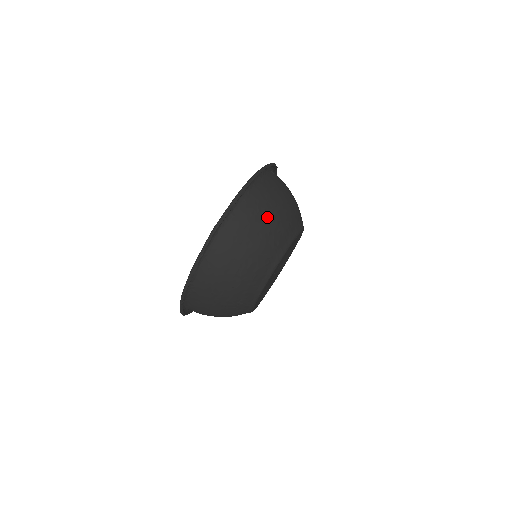
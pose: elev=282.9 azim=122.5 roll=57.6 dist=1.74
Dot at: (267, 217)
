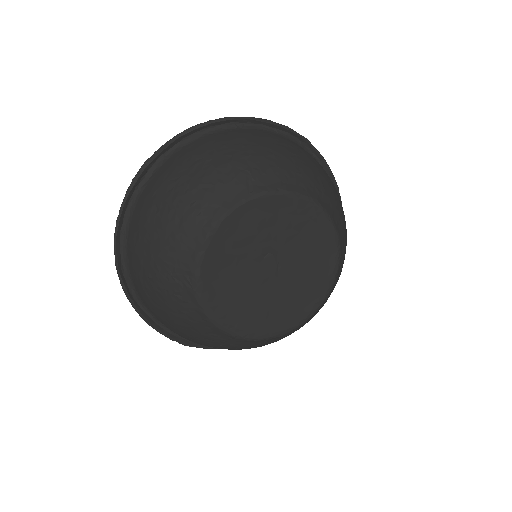
Dot at: occluded
